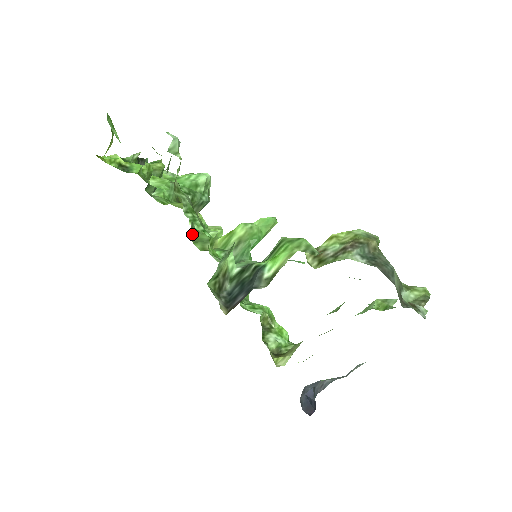
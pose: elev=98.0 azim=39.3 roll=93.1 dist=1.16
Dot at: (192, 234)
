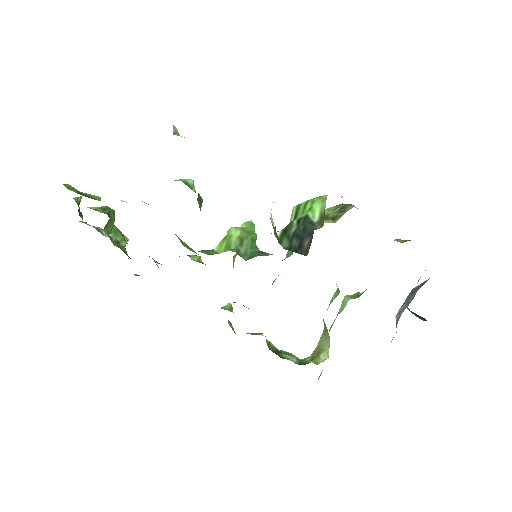
Dot at: occluded
